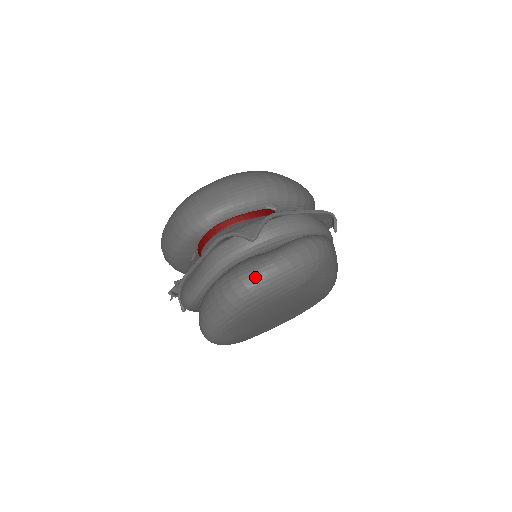
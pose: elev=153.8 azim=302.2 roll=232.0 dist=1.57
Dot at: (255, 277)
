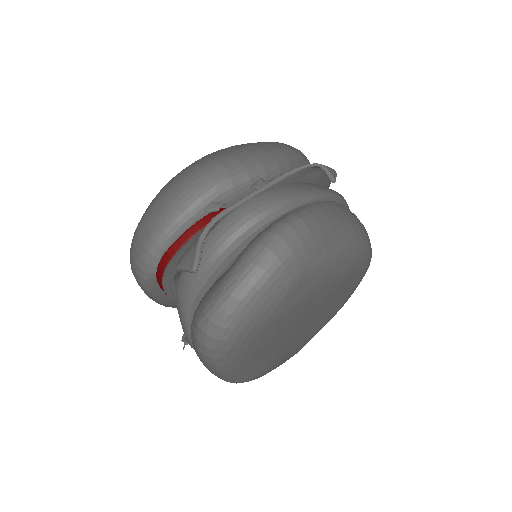
Dot at: (212, 320)
